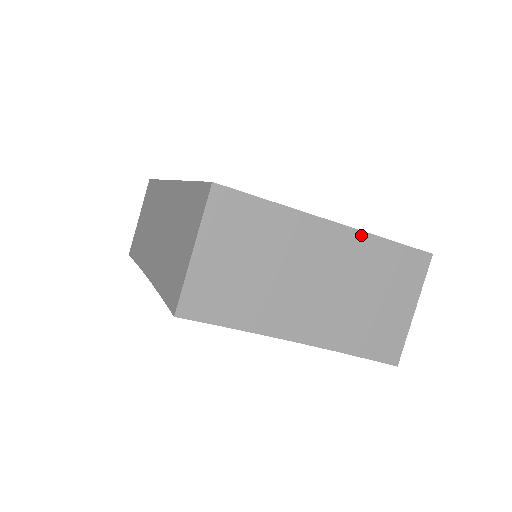
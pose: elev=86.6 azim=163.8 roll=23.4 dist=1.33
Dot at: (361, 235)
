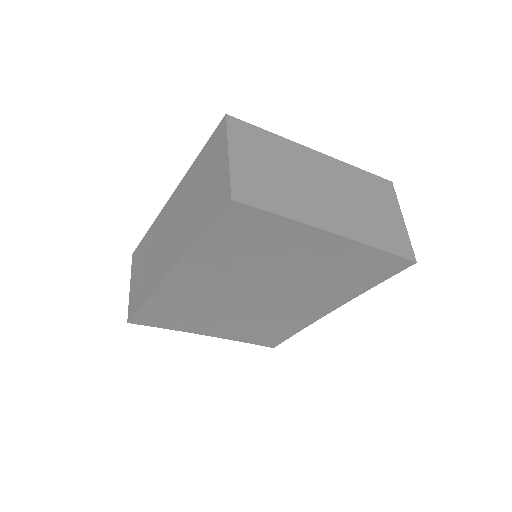
Dot at: (339, 162)
